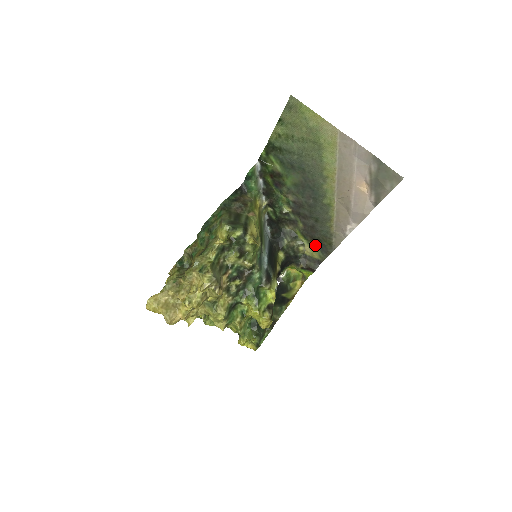
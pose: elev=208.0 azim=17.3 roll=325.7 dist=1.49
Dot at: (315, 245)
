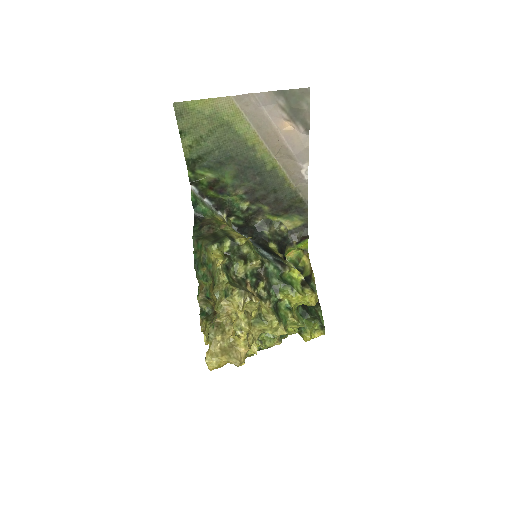
Dot at: (290, 214)
